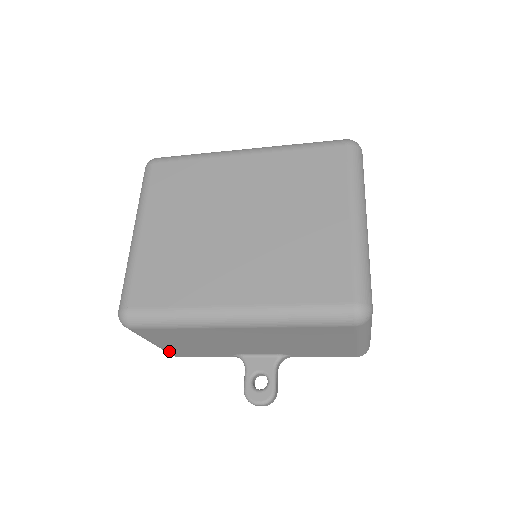
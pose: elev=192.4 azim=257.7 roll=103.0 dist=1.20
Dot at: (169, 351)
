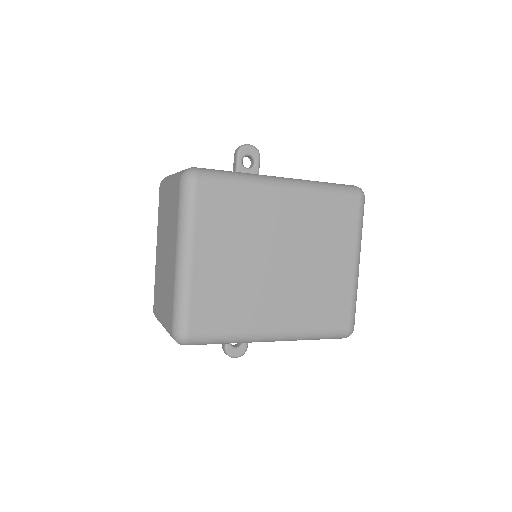
Dot at: occluded
